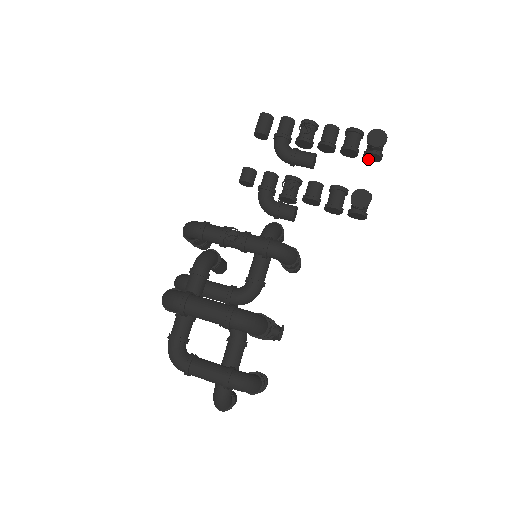
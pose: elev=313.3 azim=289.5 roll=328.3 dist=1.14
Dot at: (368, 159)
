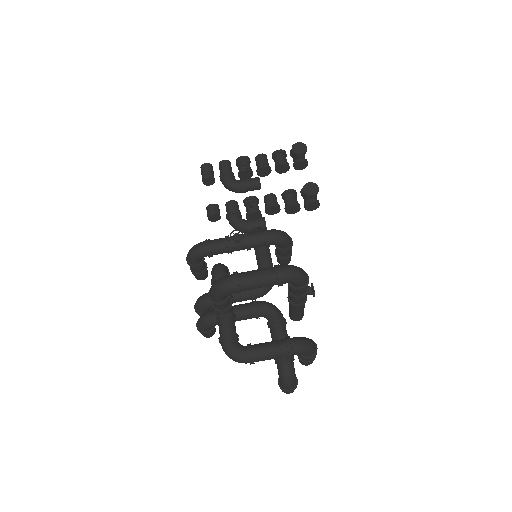
Dot at: (298, 169)
